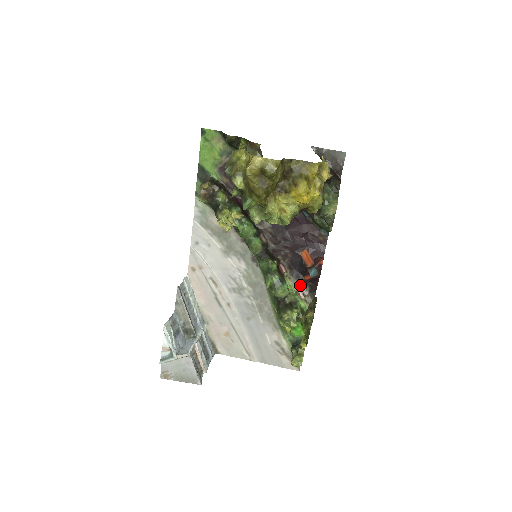
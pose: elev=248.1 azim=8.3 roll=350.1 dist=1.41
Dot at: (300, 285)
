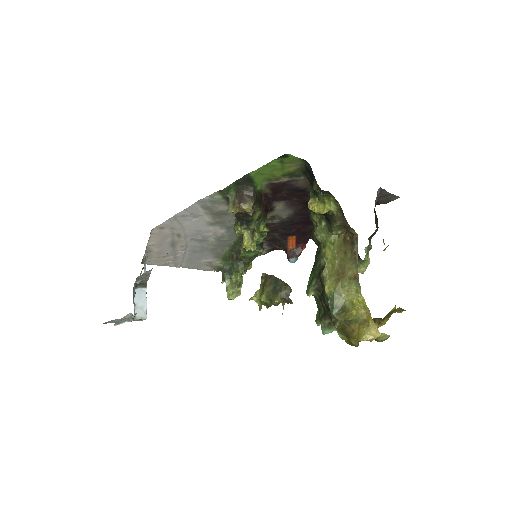
Dot at: occluded
